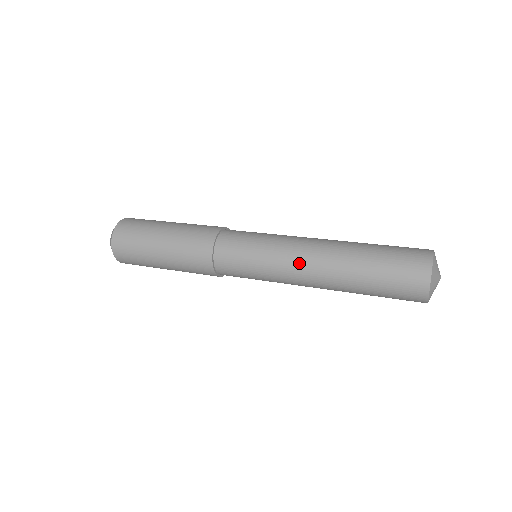
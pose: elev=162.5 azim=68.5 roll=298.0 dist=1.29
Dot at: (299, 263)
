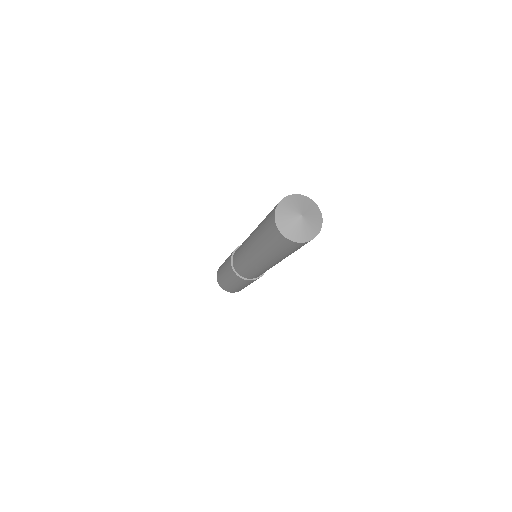
Dot at: occluded
